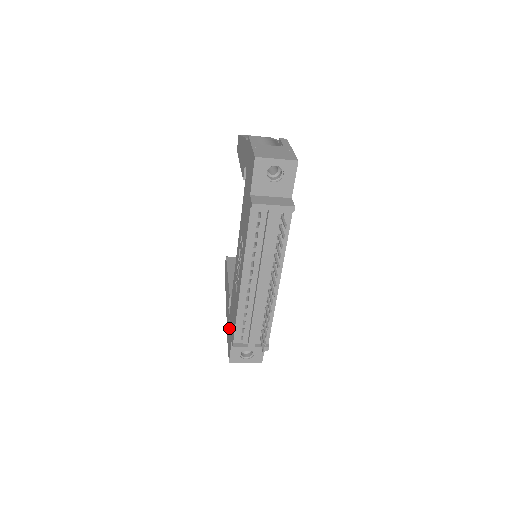
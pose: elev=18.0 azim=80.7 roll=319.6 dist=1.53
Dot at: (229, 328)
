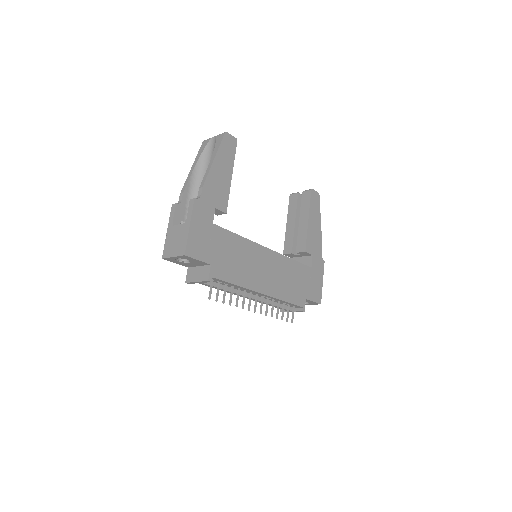
Dot at: occluded
